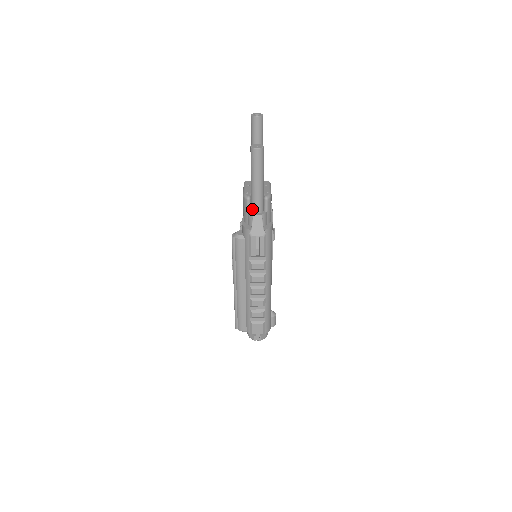
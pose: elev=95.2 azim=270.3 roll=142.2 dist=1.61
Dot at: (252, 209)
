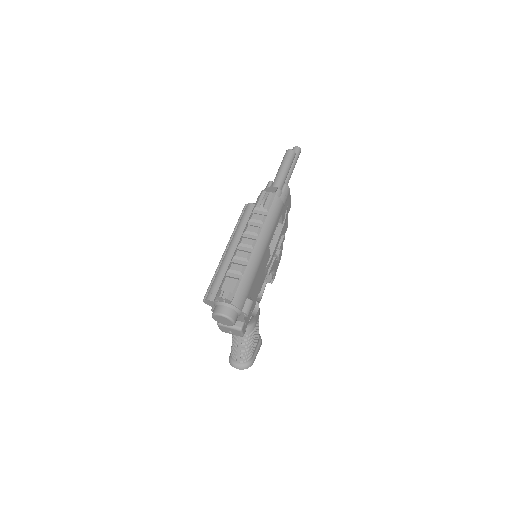
Dot at: occluded
